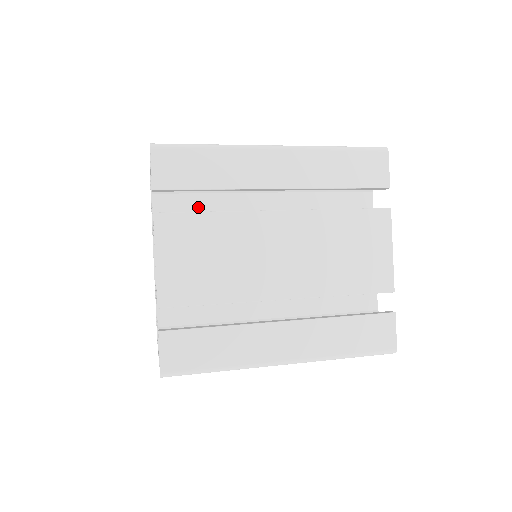
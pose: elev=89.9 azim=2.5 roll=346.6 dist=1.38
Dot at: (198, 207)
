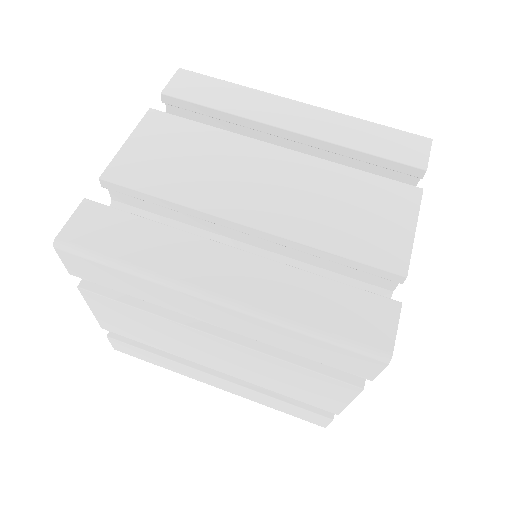
Dot at: occluded
